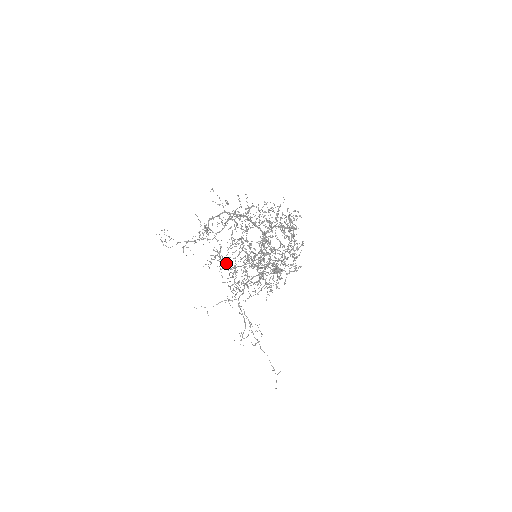
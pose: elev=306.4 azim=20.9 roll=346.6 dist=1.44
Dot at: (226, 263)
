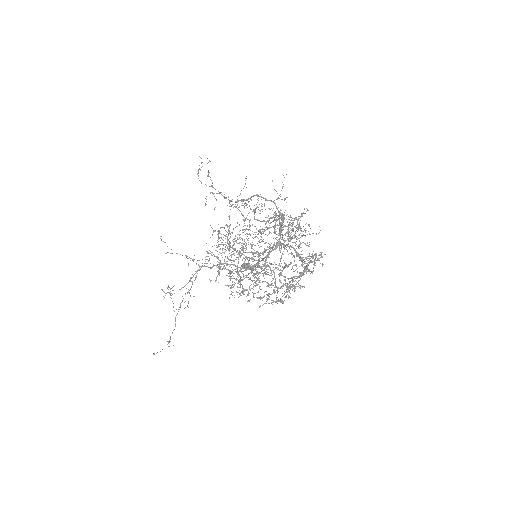
Dot at: occluded
